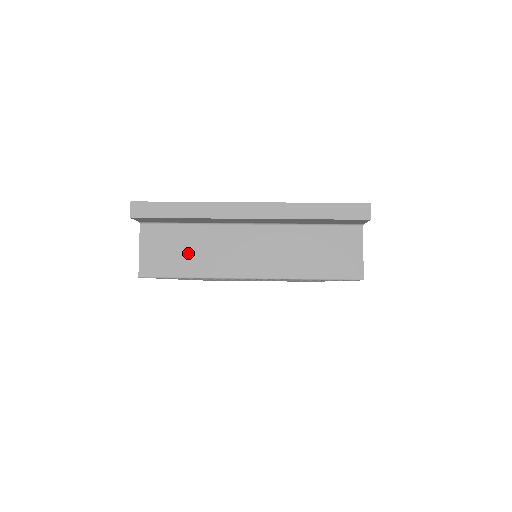
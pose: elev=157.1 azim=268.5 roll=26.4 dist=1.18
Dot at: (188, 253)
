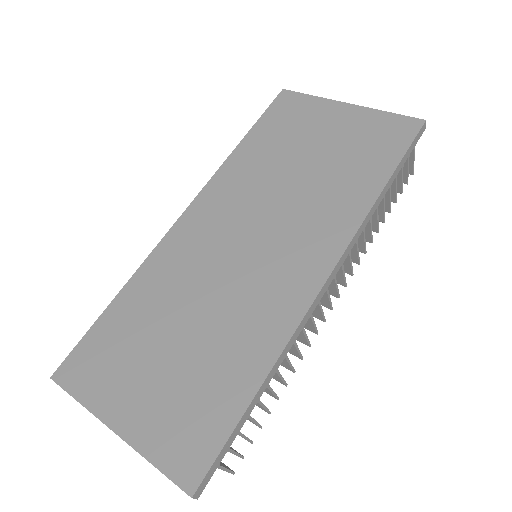
Dot at: occluded
